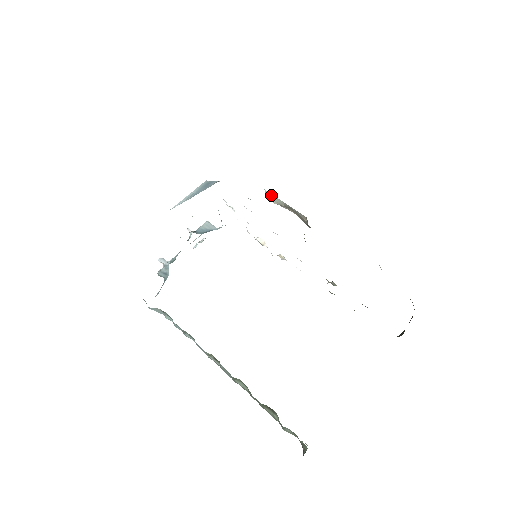
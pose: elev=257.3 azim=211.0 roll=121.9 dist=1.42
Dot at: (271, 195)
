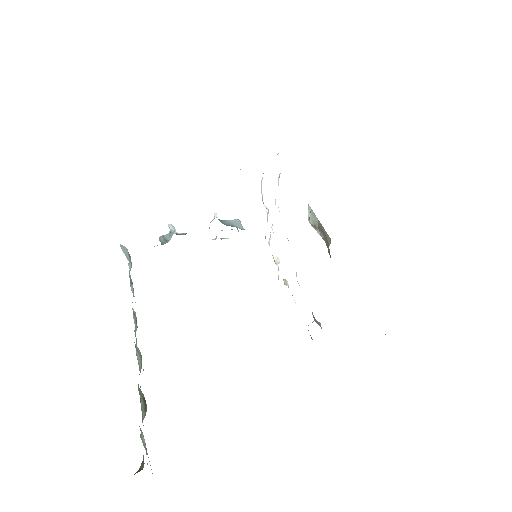
Dot at: (311, 210)
